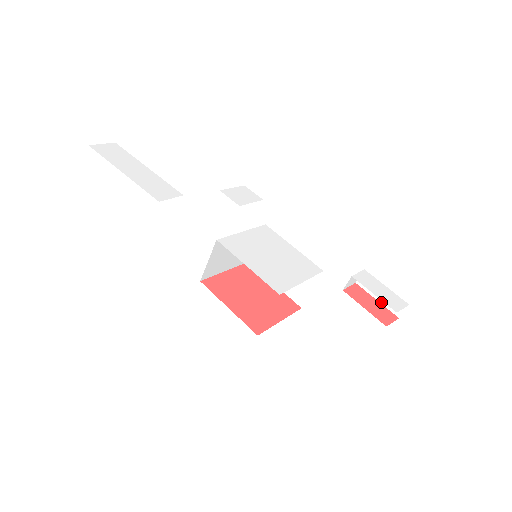
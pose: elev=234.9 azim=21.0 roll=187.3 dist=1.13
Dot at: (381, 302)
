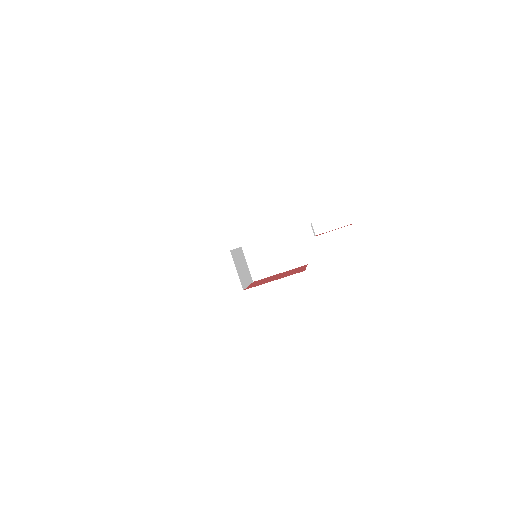
Dot at: (337, 228)
